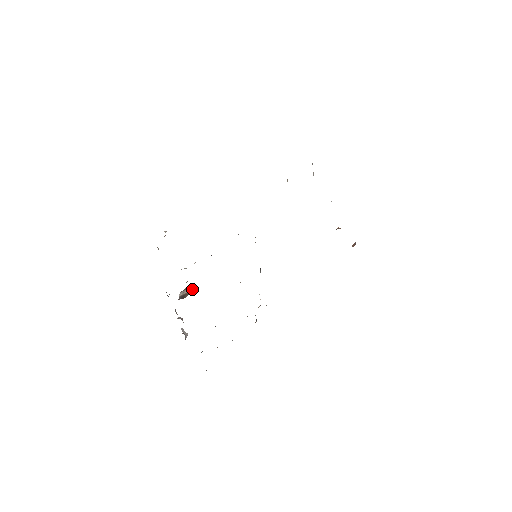
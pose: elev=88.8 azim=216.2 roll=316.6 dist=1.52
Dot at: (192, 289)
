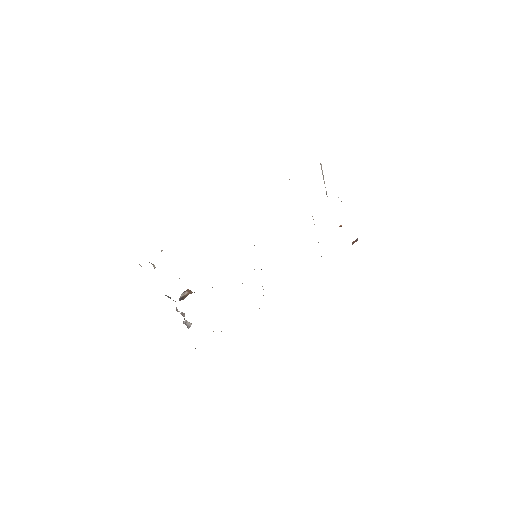
Dot at: (191, 291)
